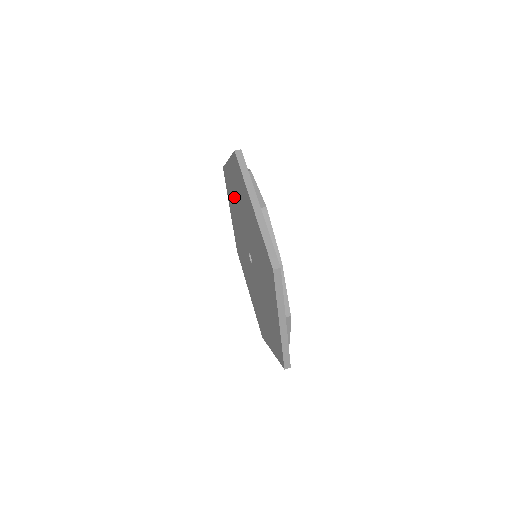
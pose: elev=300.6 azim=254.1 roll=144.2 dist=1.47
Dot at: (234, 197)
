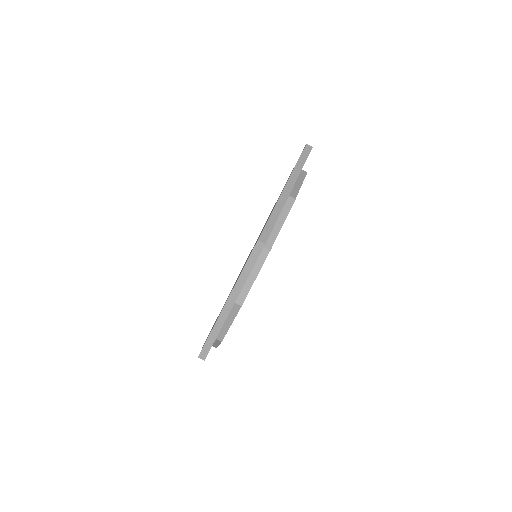
Dot at: occluded
